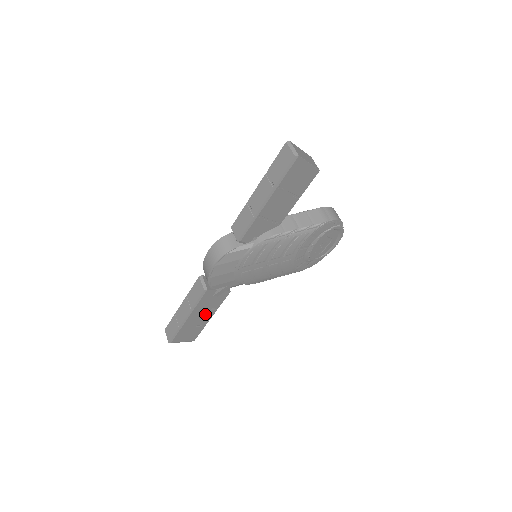
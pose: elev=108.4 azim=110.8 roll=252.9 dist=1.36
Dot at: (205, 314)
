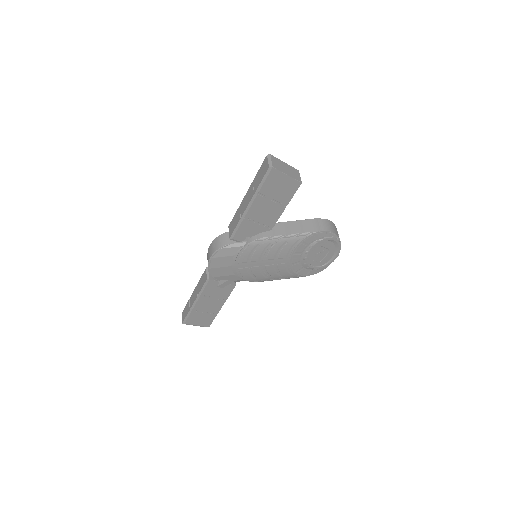
Dot at: (214, 303)
